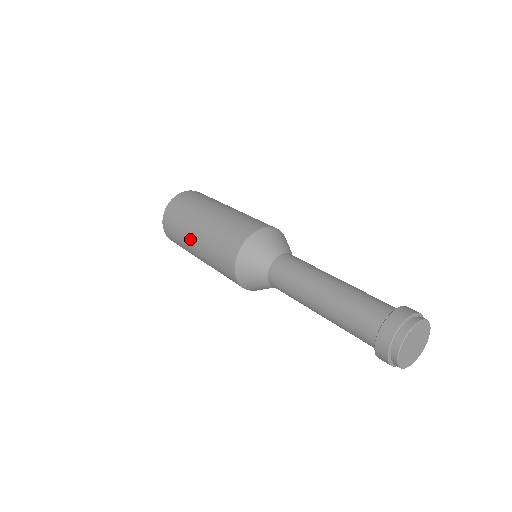
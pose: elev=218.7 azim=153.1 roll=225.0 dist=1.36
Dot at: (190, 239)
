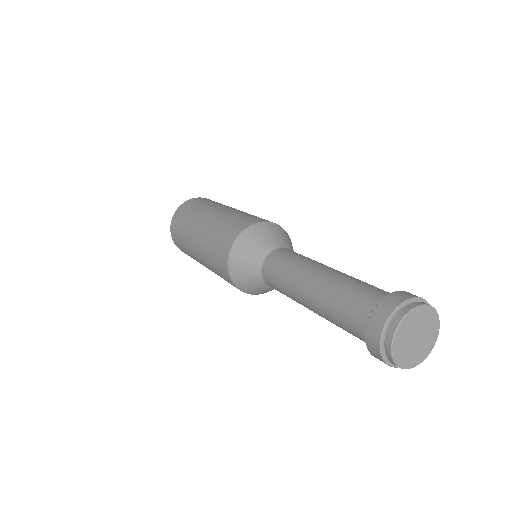
Dot at: (209, 210)
